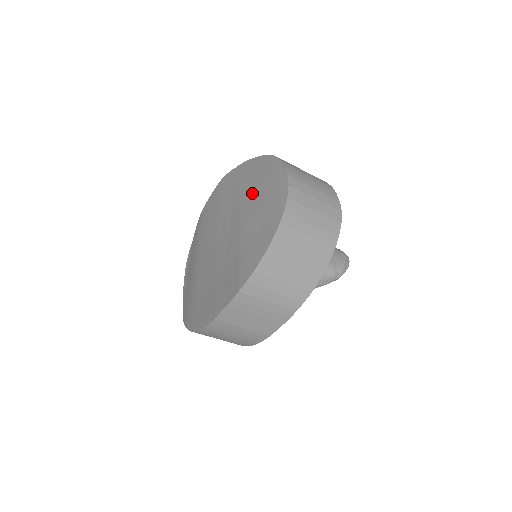
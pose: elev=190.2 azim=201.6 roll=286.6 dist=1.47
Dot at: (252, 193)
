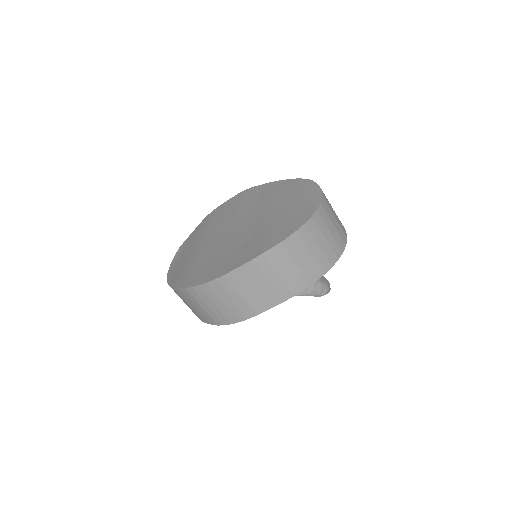
Dot at: (281, 199)
